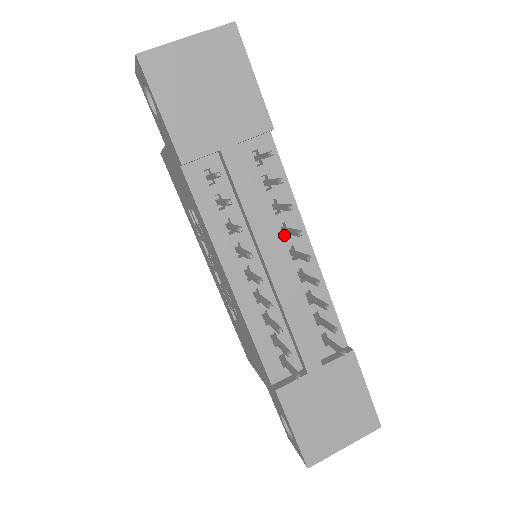
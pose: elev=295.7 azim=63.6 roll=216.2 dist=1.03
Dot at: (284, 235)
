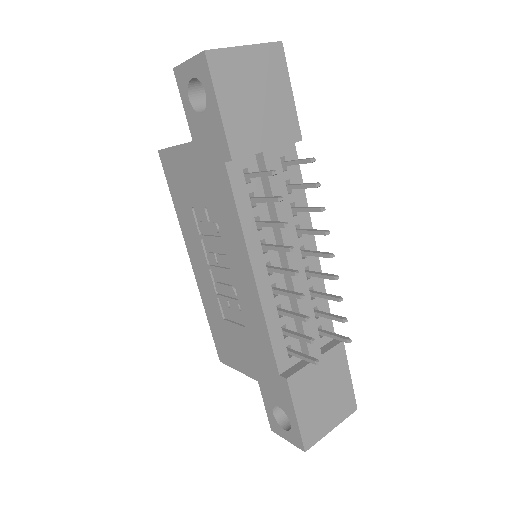
Dot at: occluded
